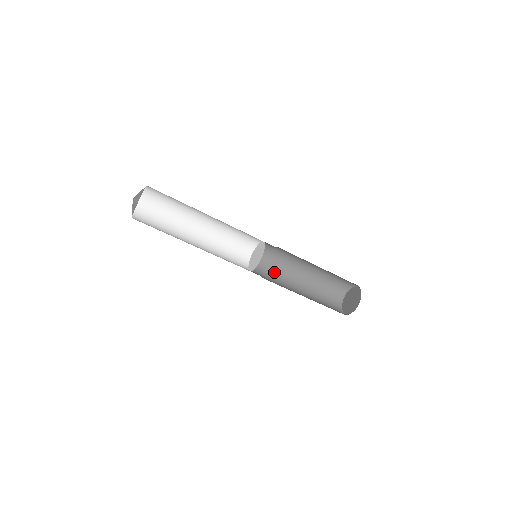
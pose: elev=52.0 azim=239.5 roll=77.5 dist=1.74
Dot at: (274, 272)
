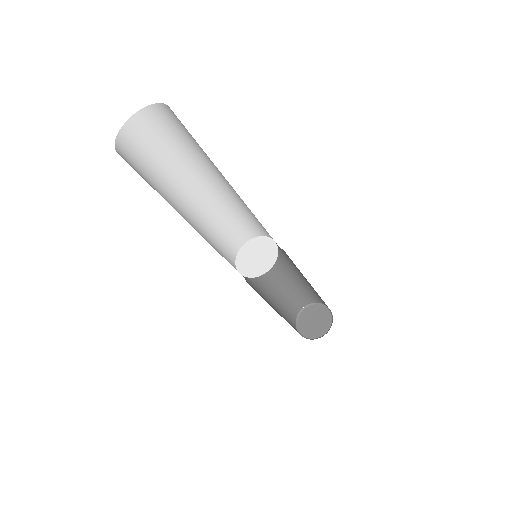
Dot at: occluded
